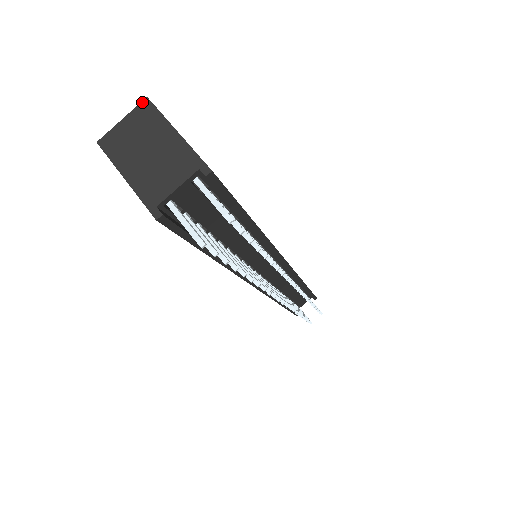
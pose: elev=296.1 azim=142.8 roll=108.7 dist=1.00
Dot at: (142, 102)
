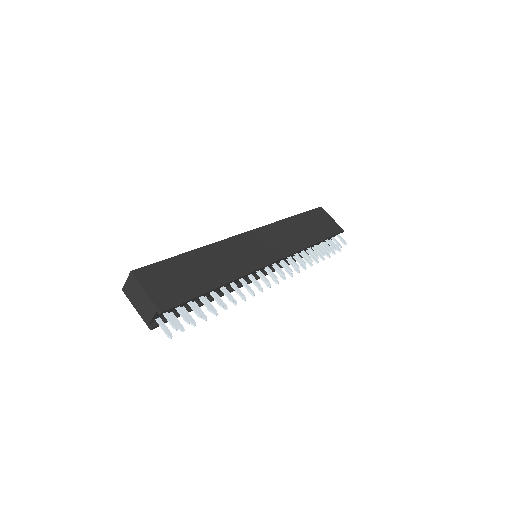
Dot at: (130, 274)
